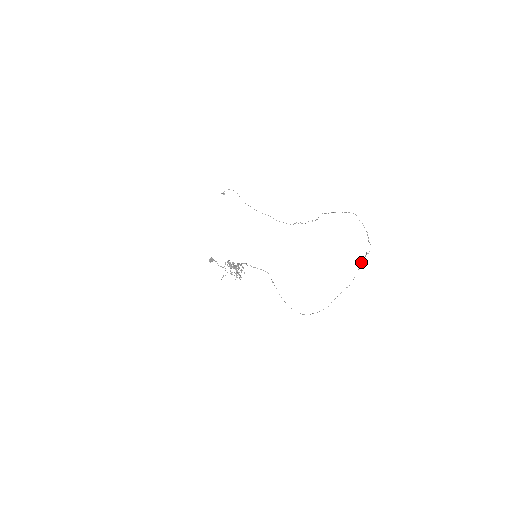
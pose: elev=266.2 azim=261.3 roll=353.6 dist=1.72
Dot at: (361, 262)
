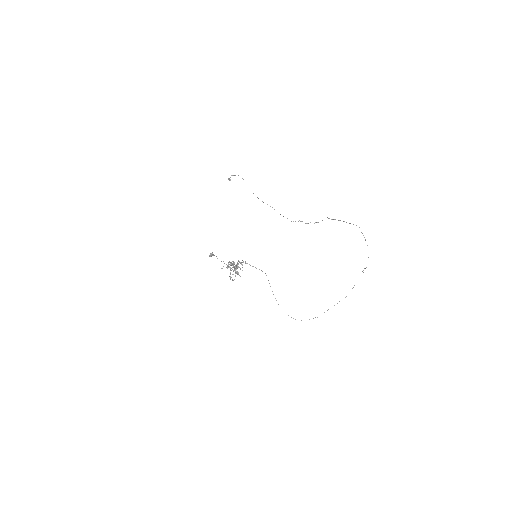
Dot at: occluded
